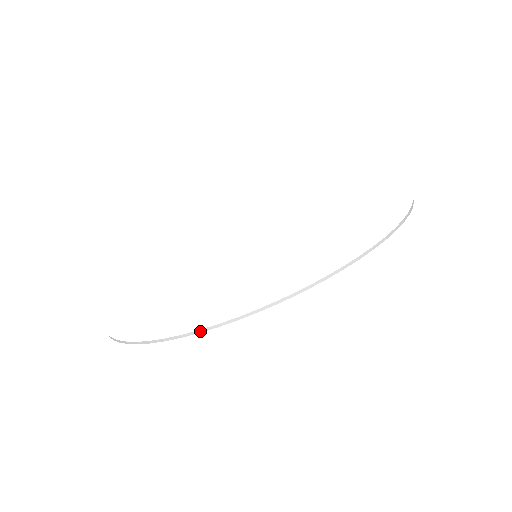
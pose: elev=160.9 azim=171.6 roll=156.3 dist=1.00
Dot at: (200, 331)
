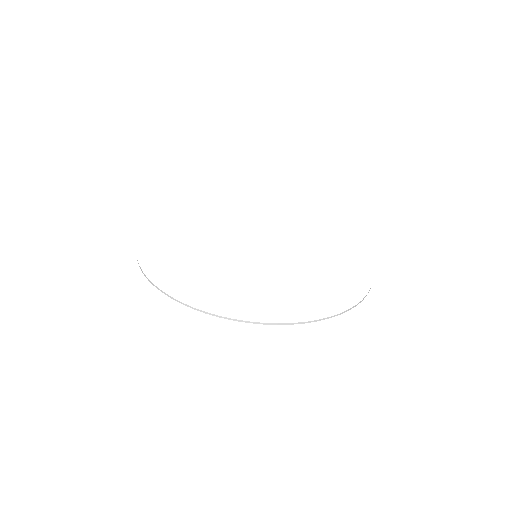
Dot at: (163, 292)
